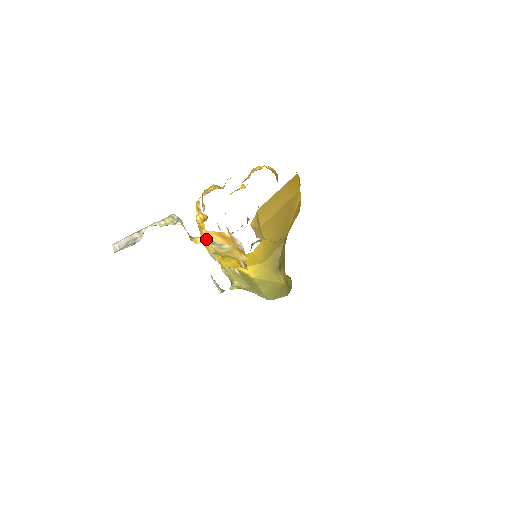
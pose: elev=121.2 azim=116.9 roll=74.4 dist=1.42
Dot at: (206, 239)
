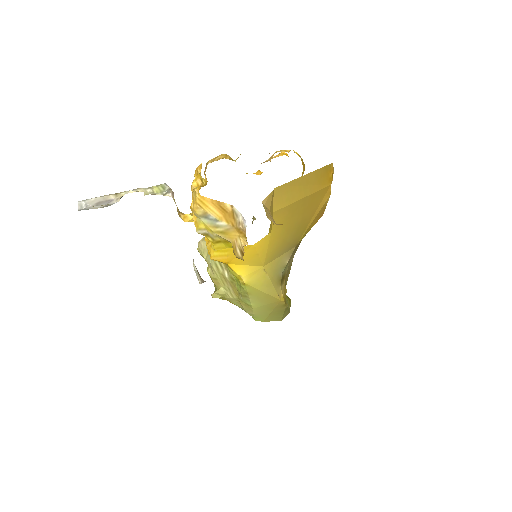
Dot at: (198, 209)
